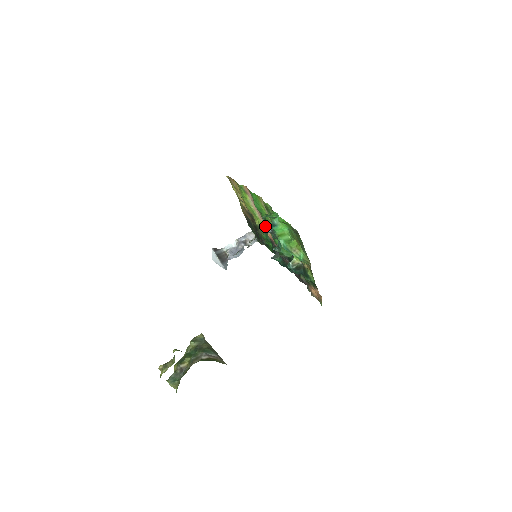
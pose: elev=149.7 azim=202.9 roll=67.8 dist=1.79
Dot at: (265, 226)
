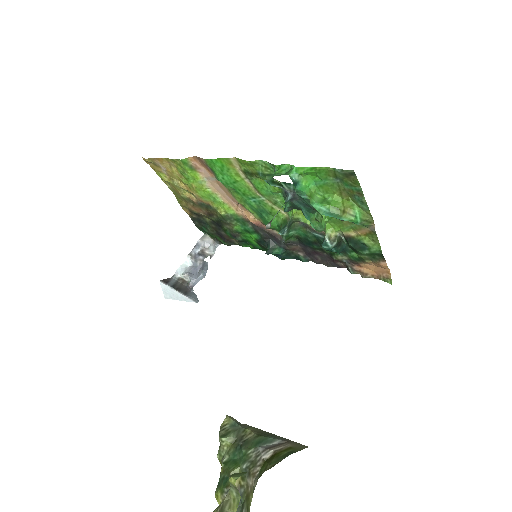
Dot at: (238, 211)
